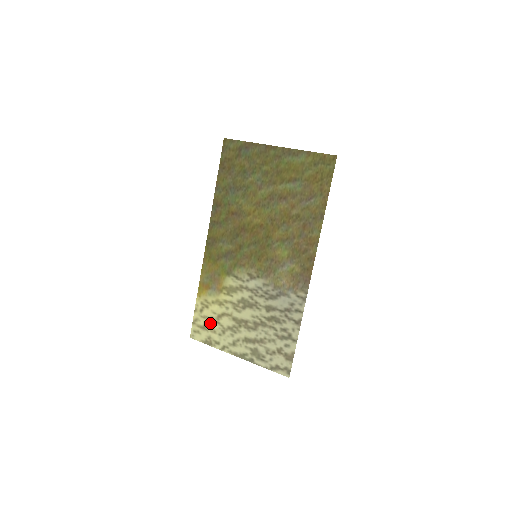
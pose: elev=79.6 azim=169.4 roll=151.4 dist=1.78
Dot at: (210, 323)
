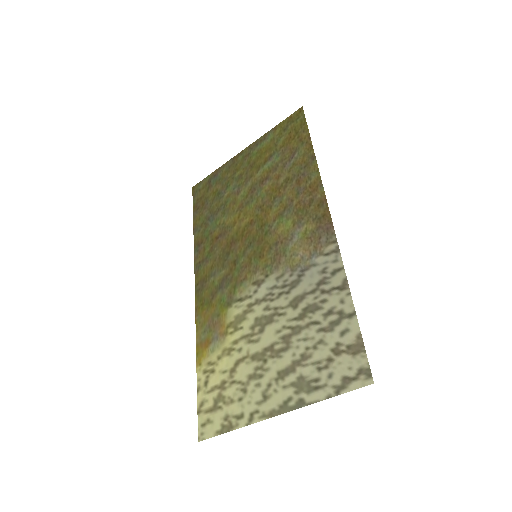
Dot at: (222, 392)
